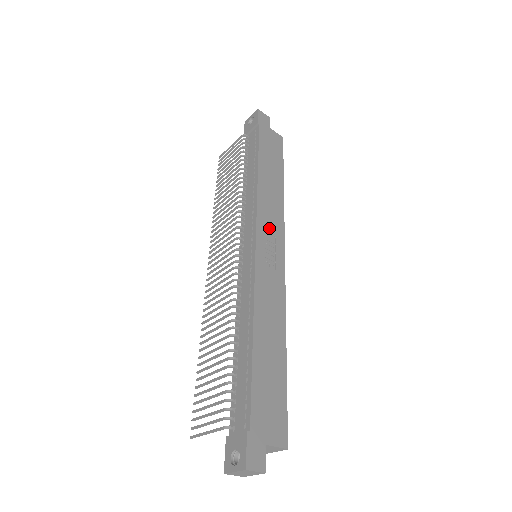
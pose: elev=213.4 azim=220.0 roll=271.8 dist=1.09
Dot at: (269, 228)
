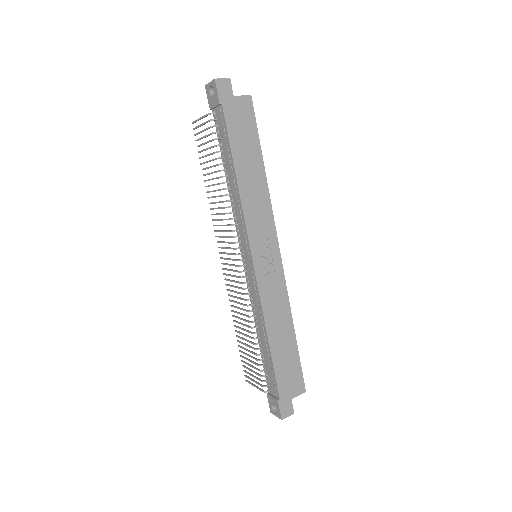
Dot at: (261, 234)
